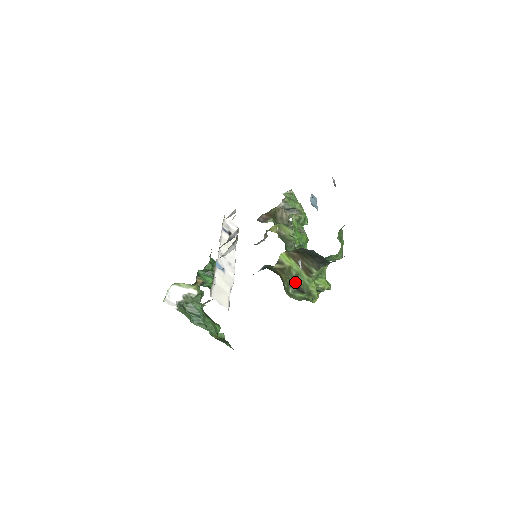
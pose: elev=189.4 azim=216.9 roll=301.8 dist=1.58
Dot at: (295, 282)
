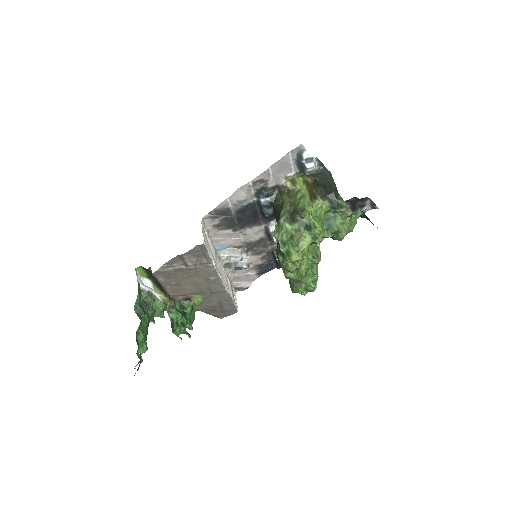
Dot at: (294, 205)
